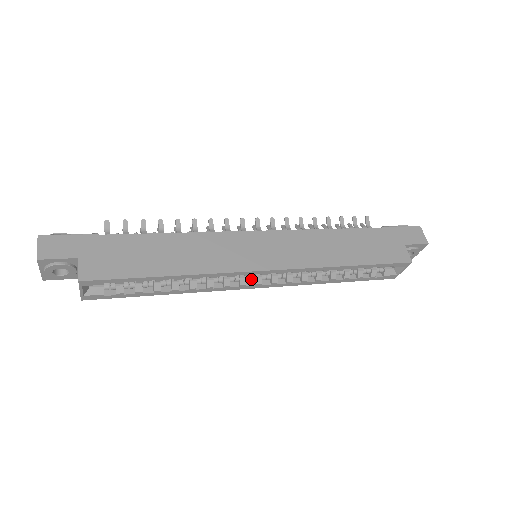
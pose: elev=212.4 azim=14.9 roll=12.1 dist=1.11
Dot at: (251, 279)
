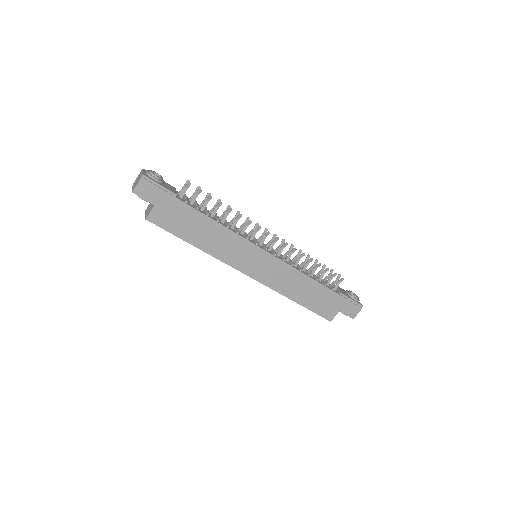
Dot at: occluded
